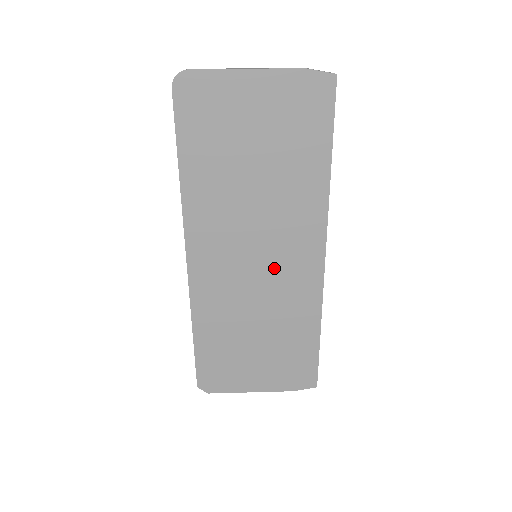
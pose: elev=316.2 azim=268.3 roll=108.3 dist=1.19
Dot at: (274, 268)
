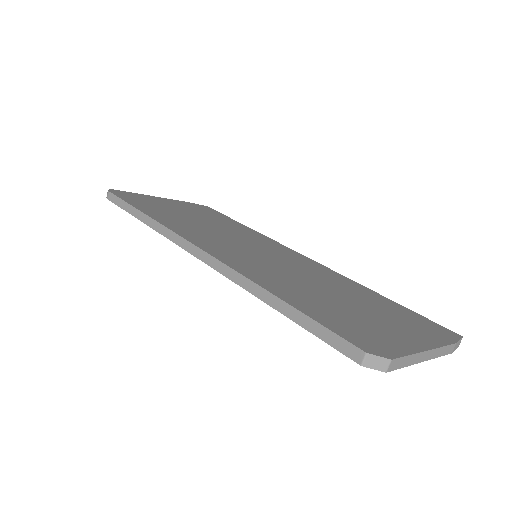
Dot at: (279, 258)
